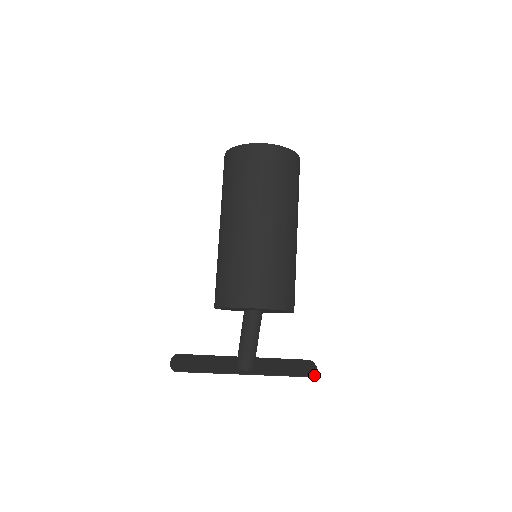
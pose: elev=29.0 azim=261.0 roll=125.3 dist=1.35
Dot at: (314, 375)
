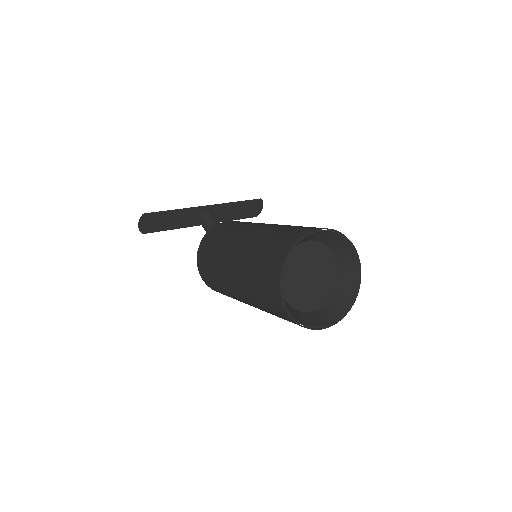
Dot at: occluded
